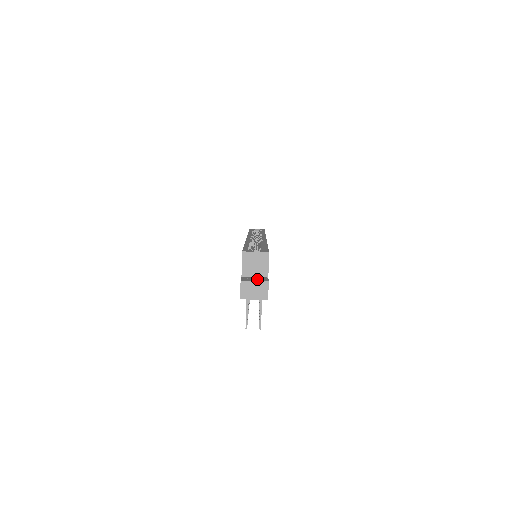
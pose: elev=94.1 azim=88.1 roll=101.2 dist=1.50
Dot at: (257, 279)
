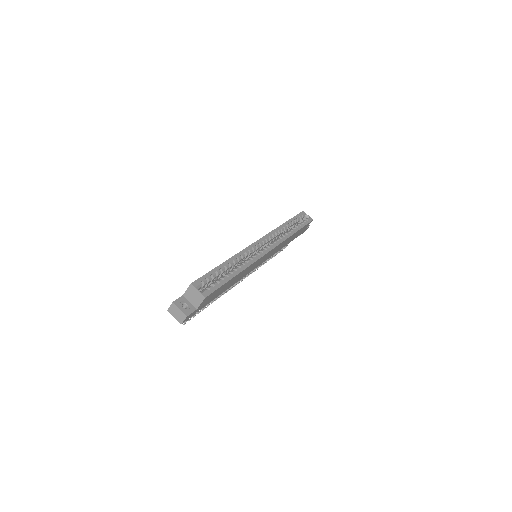
Dot at: (187, 306)
